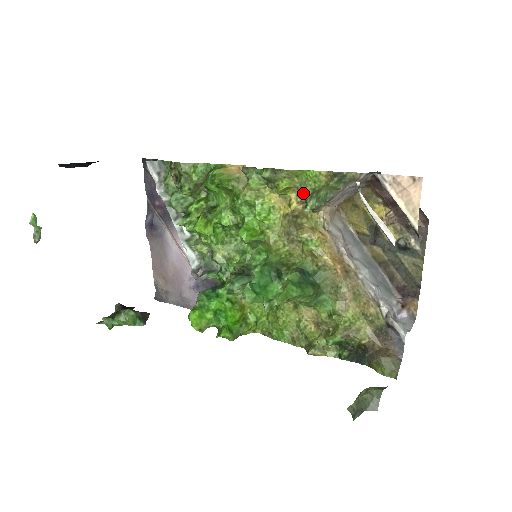
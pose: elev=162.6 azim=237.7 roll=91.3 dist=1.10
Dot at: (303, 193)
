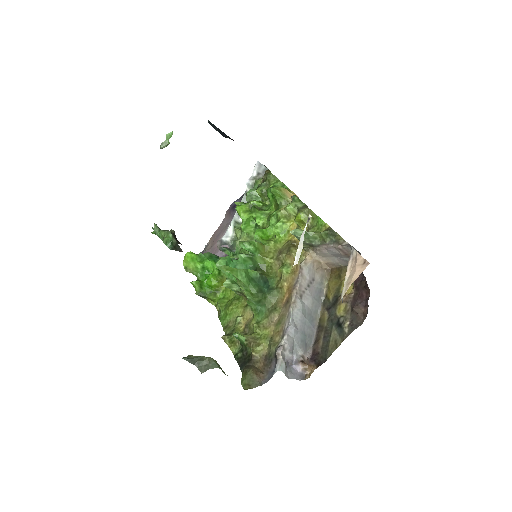
Dot at: occluded
